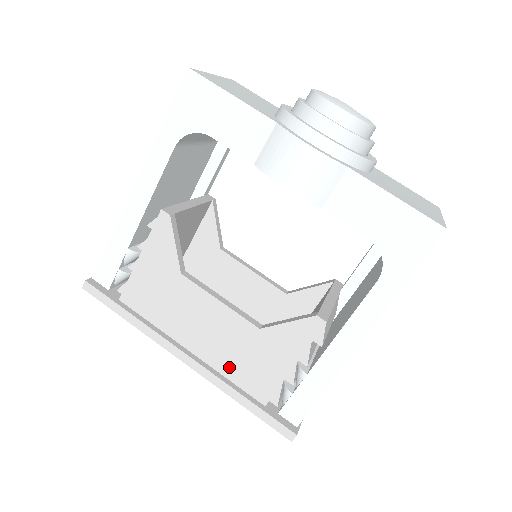
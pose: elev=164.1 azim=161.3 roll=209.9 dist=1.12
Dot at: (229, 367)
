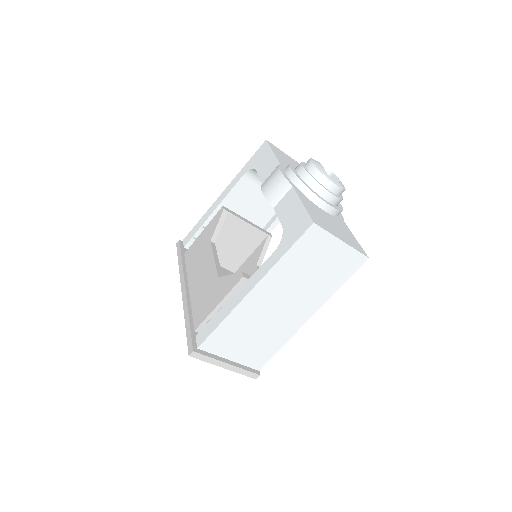
Dot at: (196, 301)
